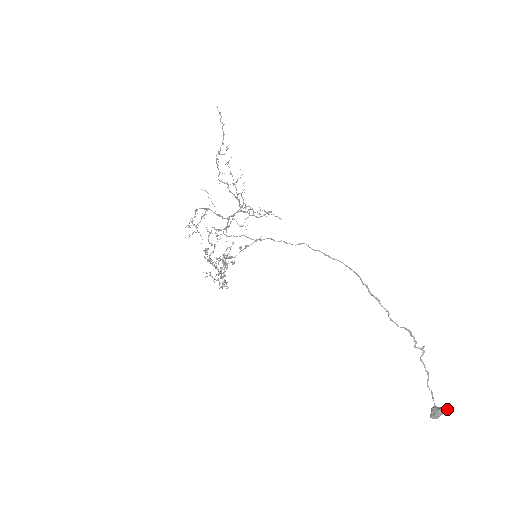
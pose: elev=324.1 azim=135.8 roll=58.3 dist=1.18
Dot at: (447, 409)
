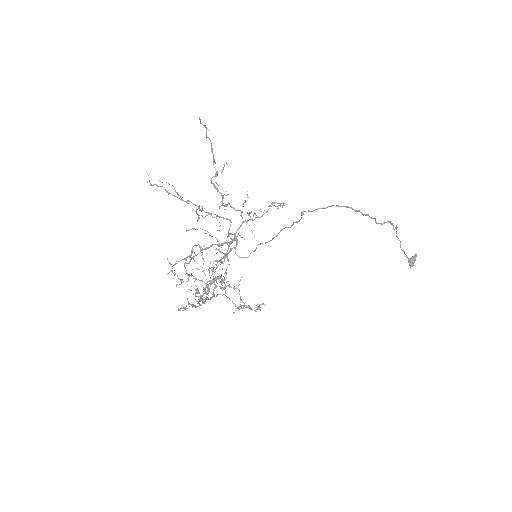
Dot at: (416, 254)
